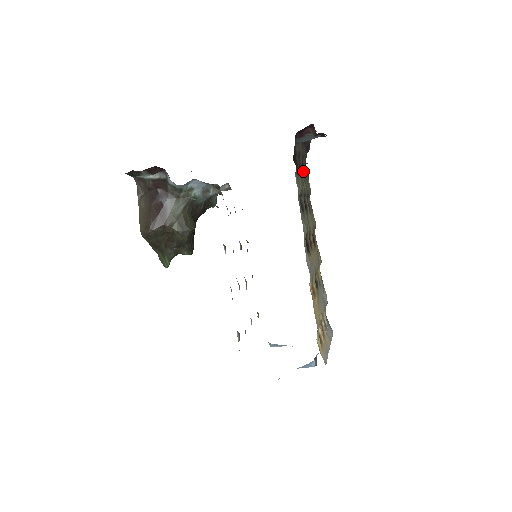
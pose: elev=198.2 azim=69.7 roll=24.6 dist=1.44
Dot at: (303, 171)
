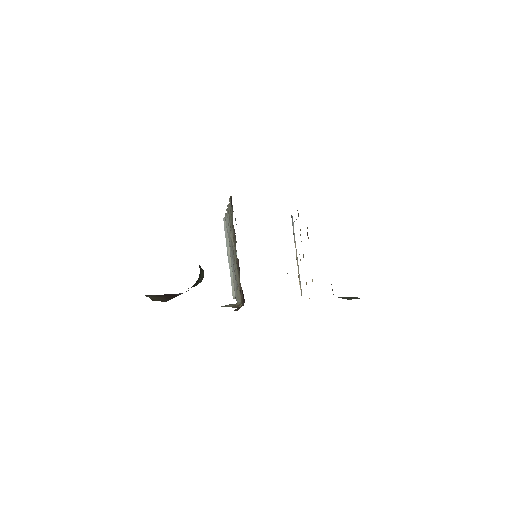
Dot at: occluded
